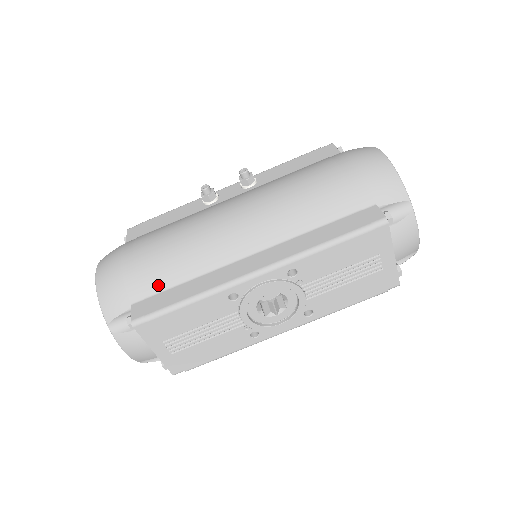
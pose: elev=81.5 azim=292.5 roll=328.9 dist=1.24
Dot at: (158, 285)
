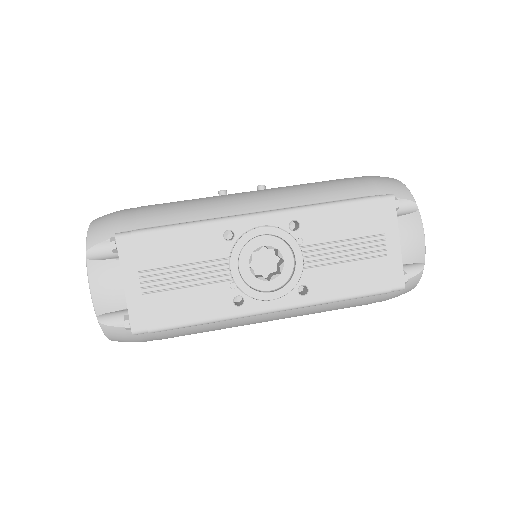
Dot at: (155, 222)
